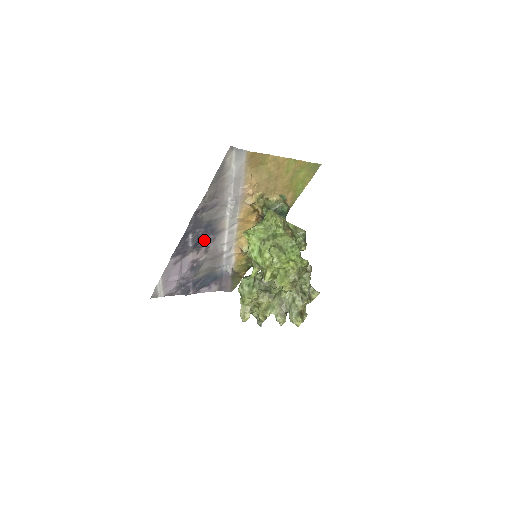
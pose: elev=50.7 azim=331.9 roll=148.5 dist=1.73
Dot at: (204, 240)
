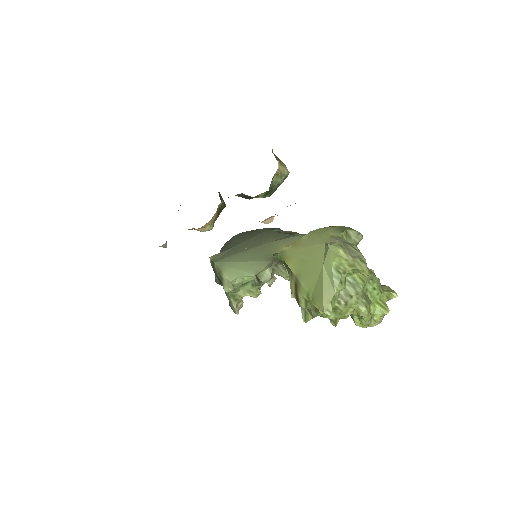
Dot at: occluded
